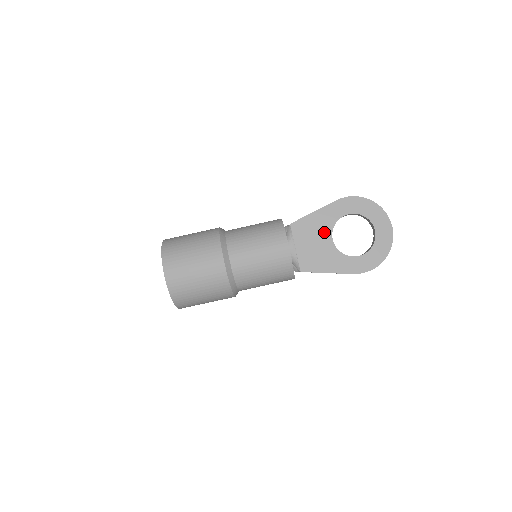
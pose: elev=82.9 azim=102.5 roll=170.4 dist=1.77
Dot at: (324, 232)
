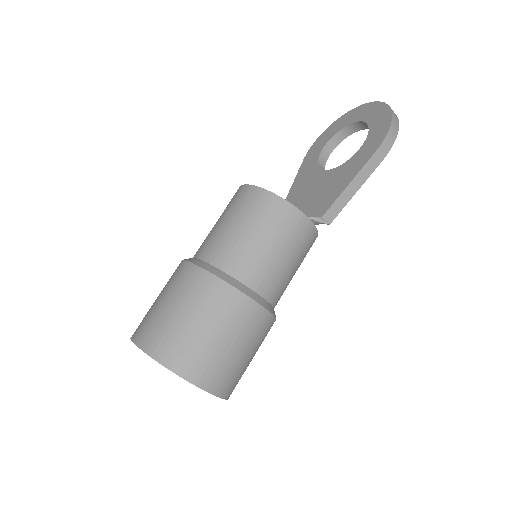
Dot at: (314, 178)
